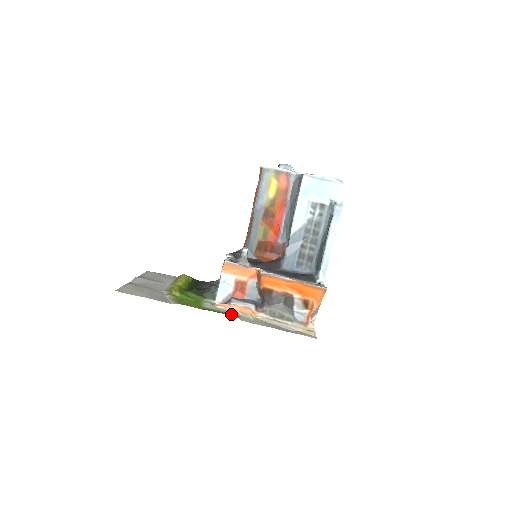
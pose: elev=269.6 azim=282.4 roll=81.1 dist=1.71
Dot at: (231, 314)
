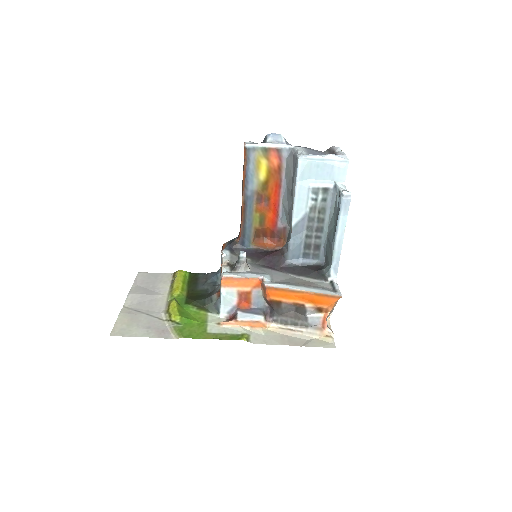
Dot at: (240, 337)
